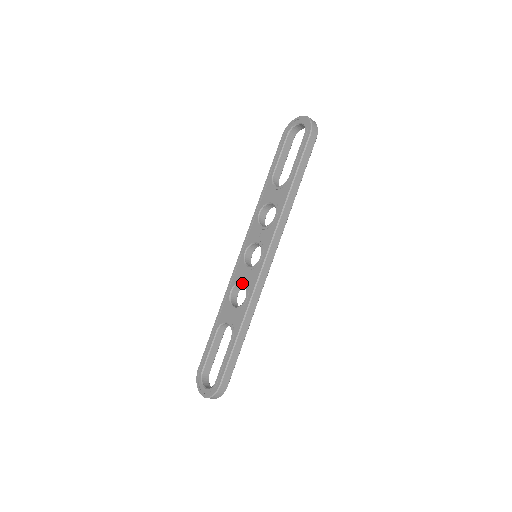
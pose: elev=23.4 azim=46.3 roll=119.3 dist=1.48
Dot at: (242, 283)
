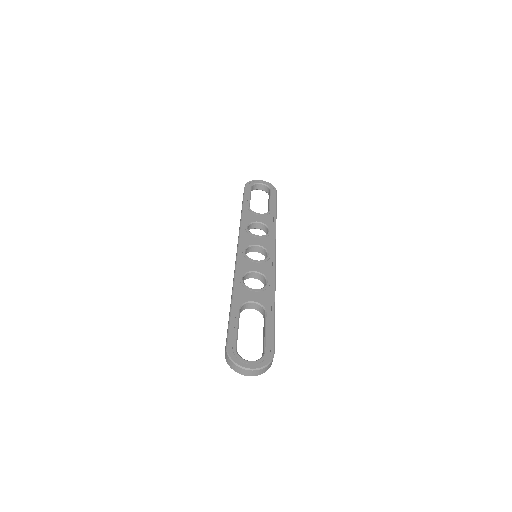
Dot at: (255, 272)
